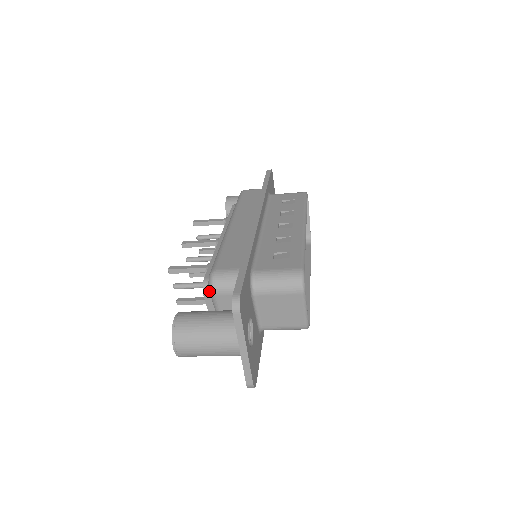
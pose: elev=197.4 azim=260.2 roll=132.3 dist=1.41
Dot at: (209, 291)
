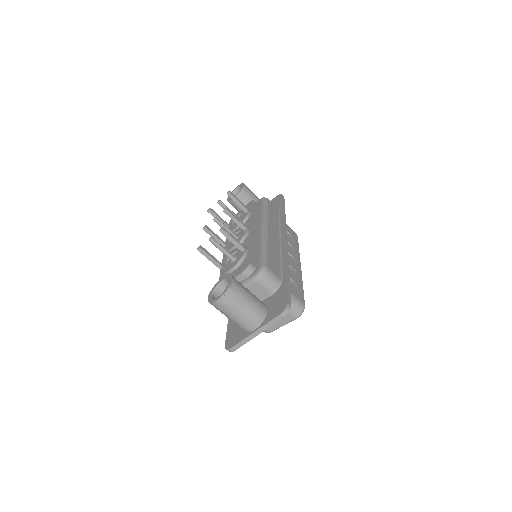
Dot at: (254, 276)
